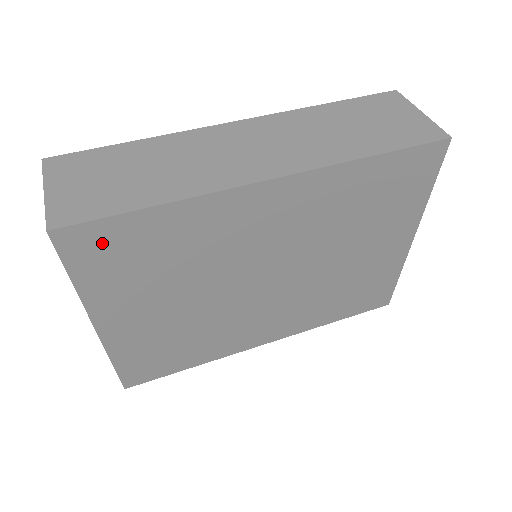
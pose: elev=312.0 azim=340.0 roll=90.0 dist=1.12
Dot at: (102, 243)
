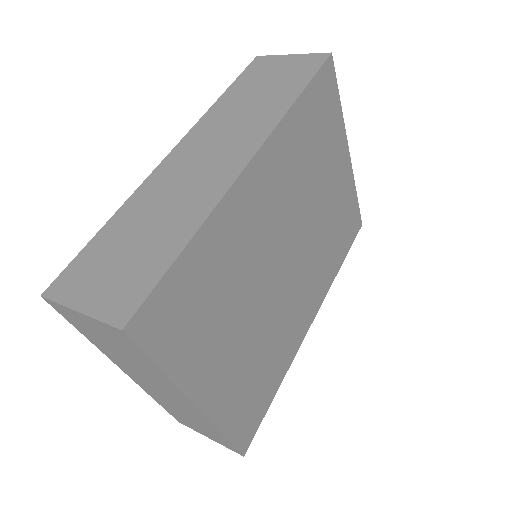
Dot at: (167, 311)
